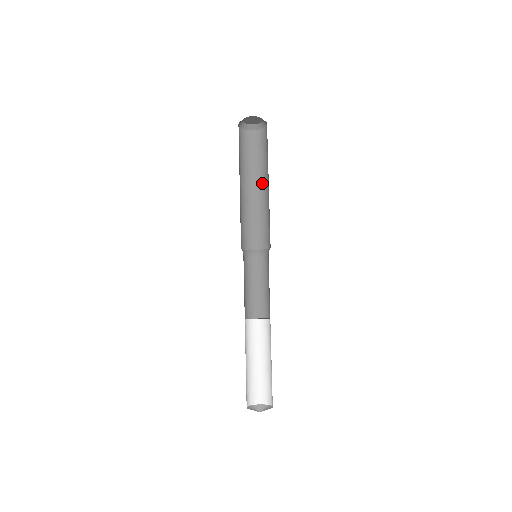
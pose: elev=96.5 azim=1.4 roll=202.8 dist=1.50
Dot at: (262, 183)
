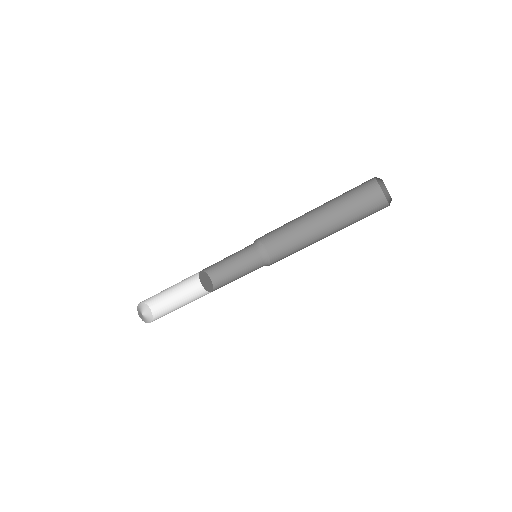
Dot at: (327, 220)
